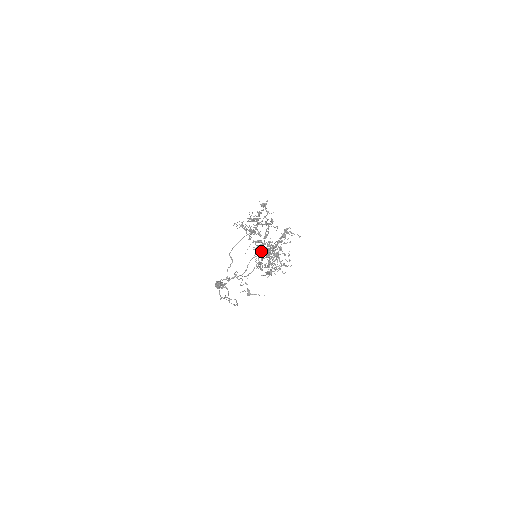
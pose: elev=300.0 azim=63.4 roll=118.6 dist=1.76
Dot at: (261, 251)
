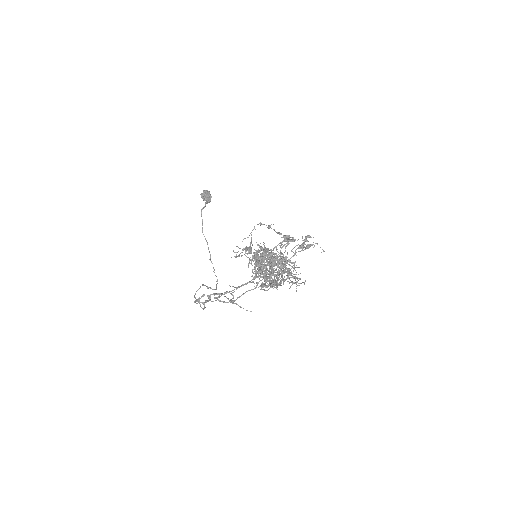
Dot at: occluded
